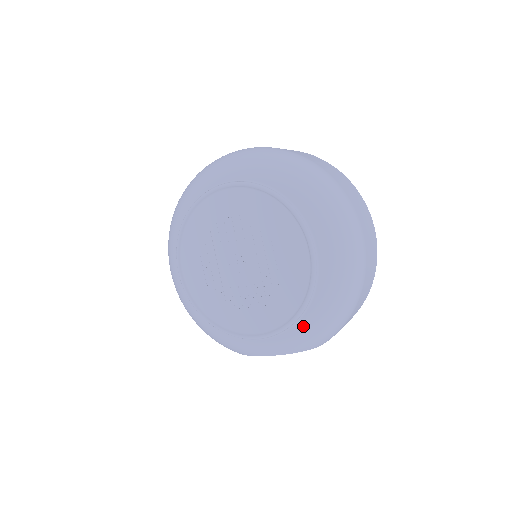
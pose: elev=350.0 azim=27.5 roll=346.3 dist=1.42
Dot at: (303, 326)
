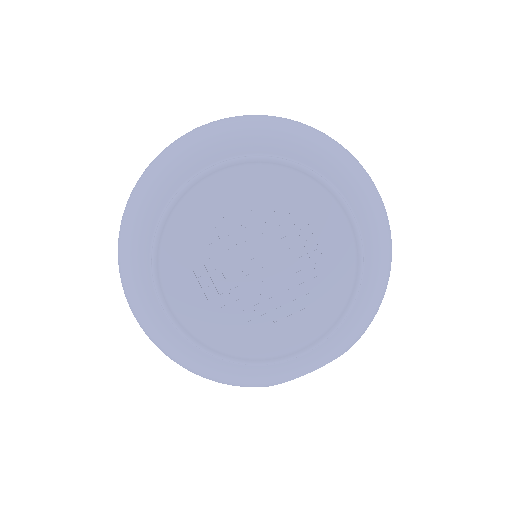
Dot at: (355, 317)
